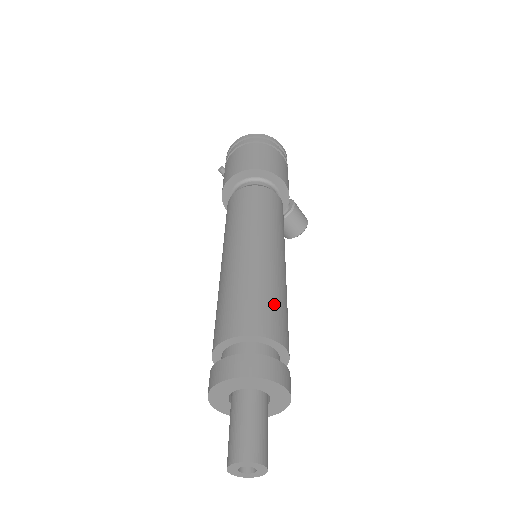
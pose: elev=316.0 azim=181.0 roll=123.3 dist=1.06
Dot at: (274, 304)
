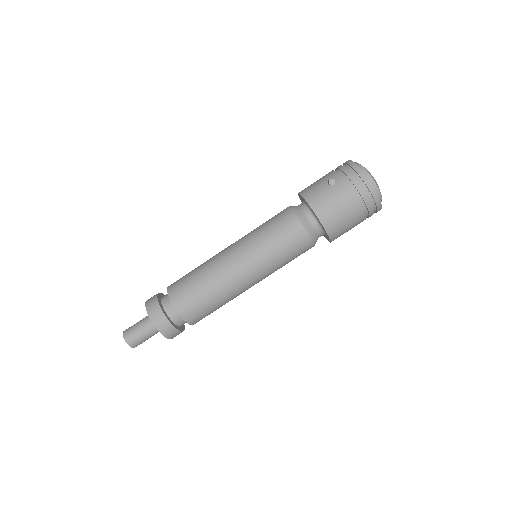
Dot at: occluded
